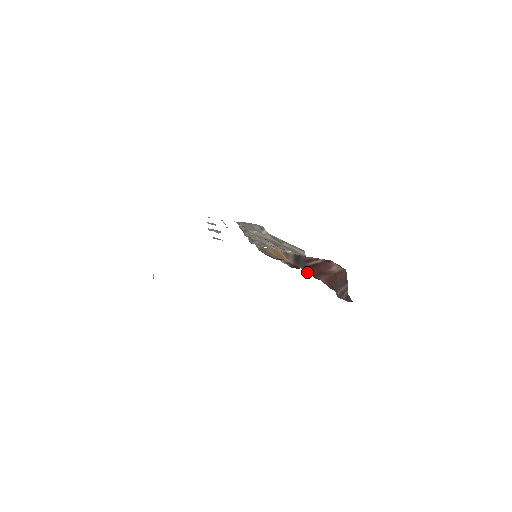
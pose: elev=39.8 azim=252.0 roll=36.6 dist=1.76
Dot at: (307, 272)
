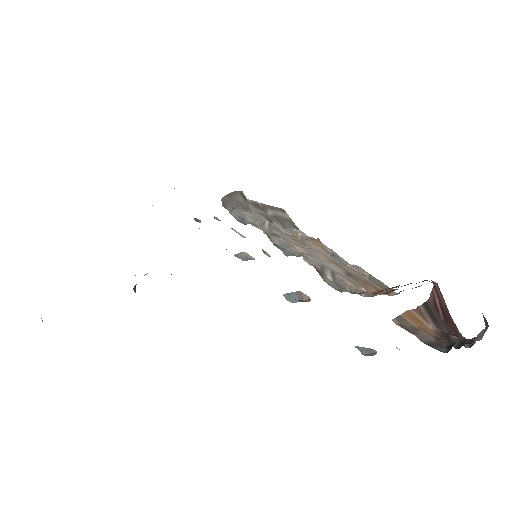
Dot at: occluded
